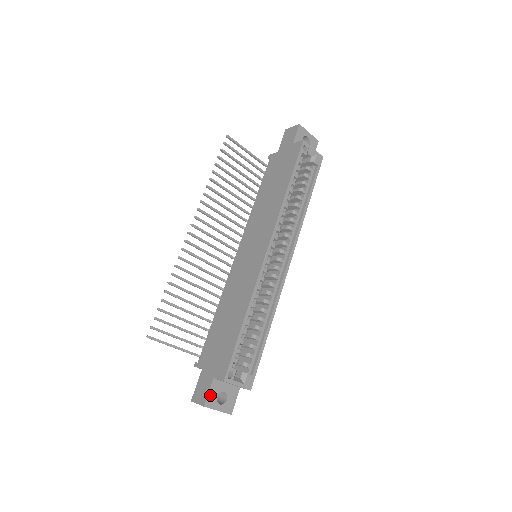
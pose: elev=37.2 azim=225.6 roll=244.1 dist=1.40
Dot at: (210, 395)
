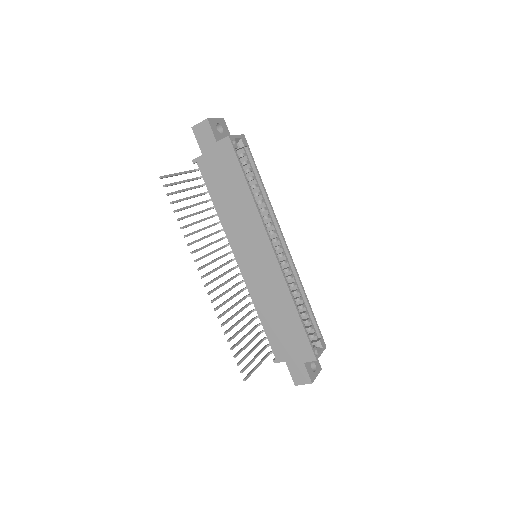
Dot at: (309, 374)
